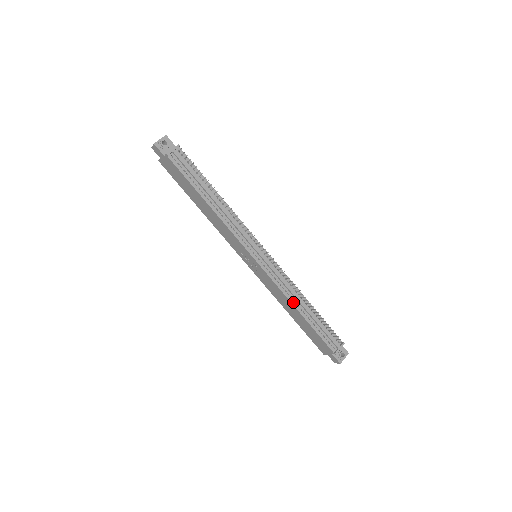
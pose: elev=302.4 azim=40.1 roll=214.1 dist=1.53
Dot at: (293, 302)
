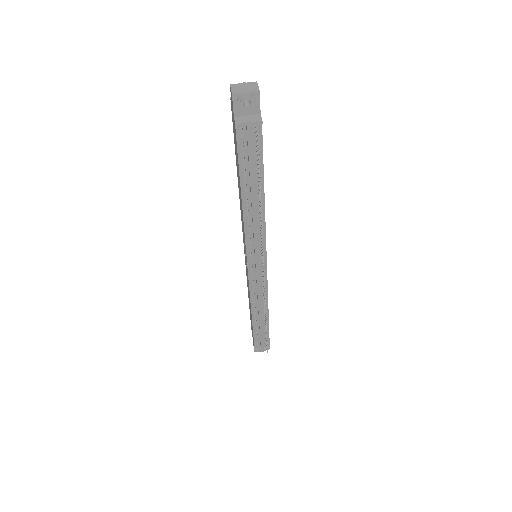
Dot at: (253, 308)
